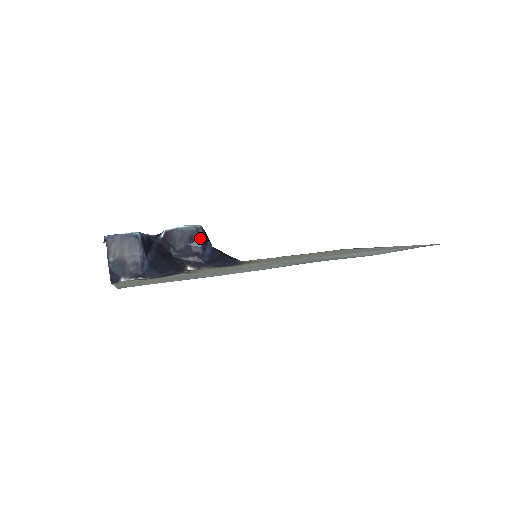
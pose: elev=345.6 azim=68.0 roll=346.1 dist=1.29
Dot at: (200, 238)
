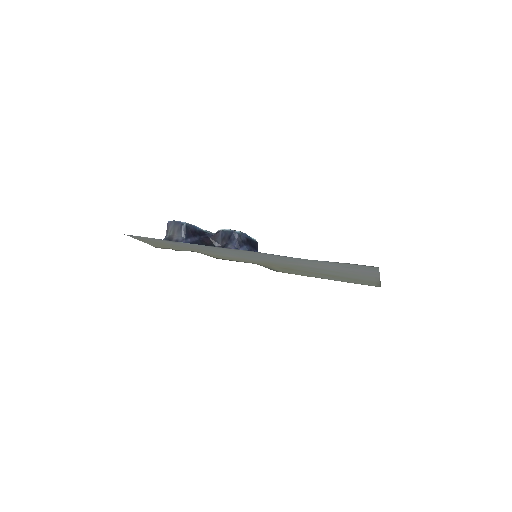
Dot at: (236, 240)
